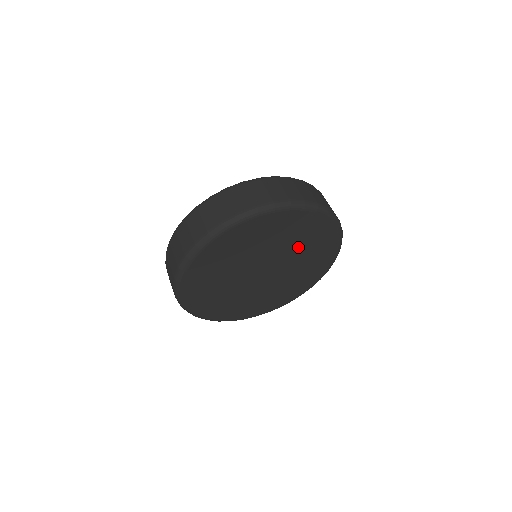
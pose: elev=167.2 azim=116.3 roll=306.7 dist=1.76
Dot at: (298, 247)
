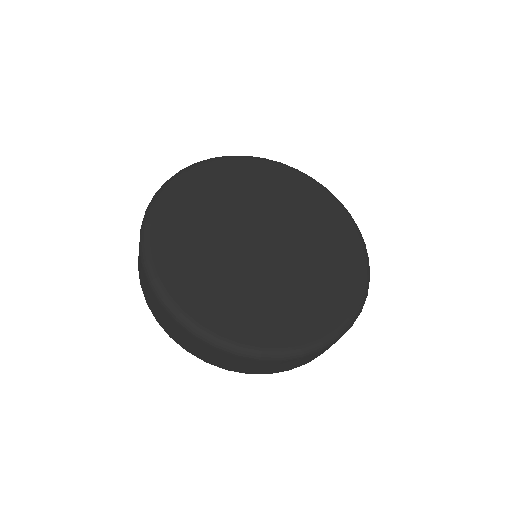
Dot at: (297, 214)
